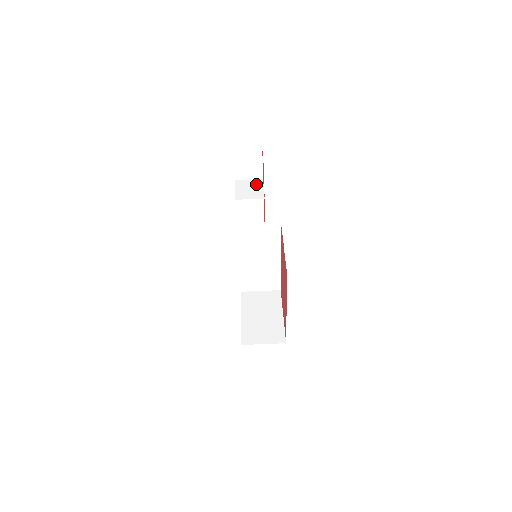
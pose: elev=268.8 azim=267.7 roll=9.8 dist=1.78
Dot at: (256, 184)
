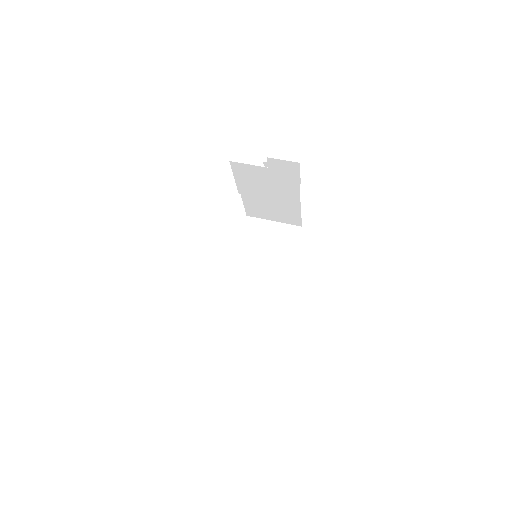
Dot at: occluded
